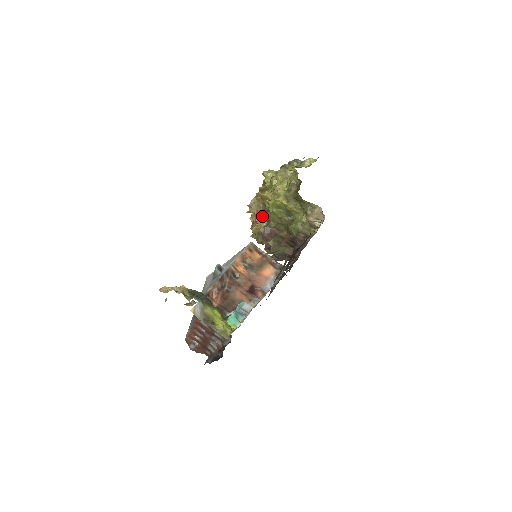
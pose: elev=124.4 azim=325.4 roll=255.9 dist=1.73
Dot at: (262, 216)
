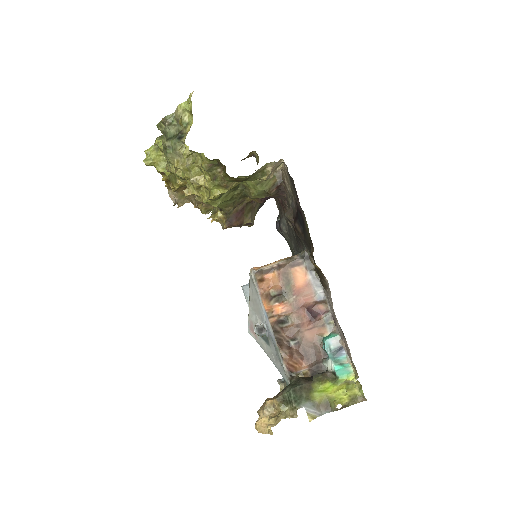
Dot at: occluded
